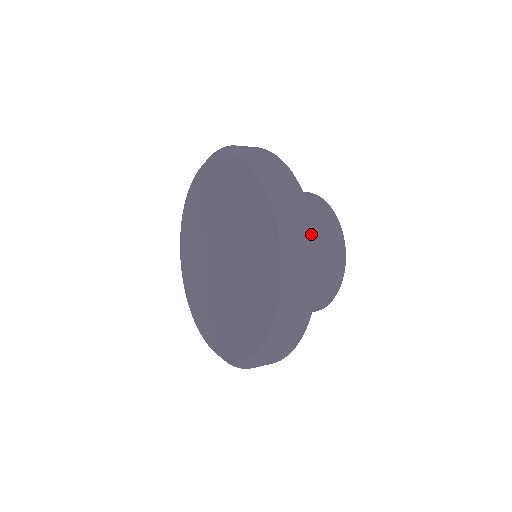
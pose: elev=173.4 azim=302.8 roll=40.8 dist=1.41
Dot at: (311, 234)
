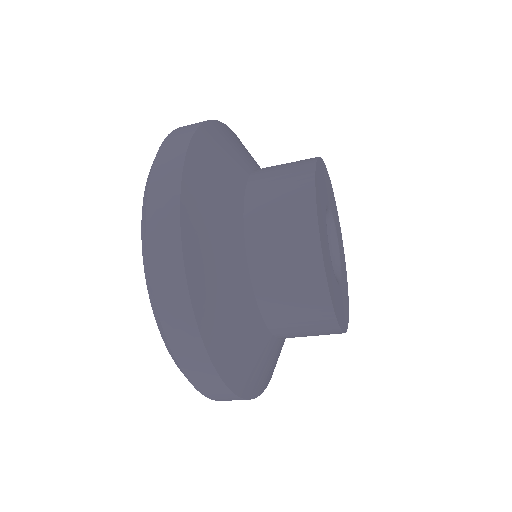
Dot at: (183, 298)
